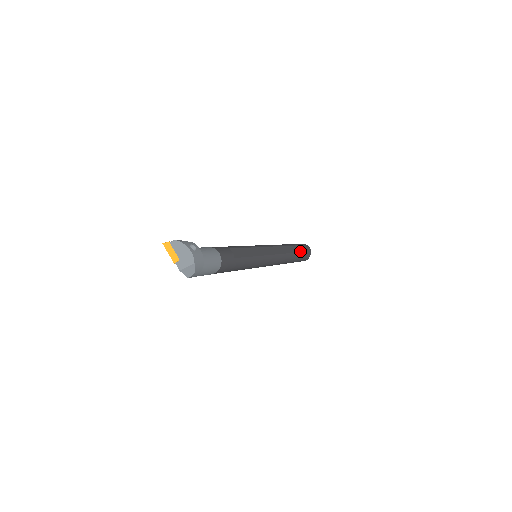
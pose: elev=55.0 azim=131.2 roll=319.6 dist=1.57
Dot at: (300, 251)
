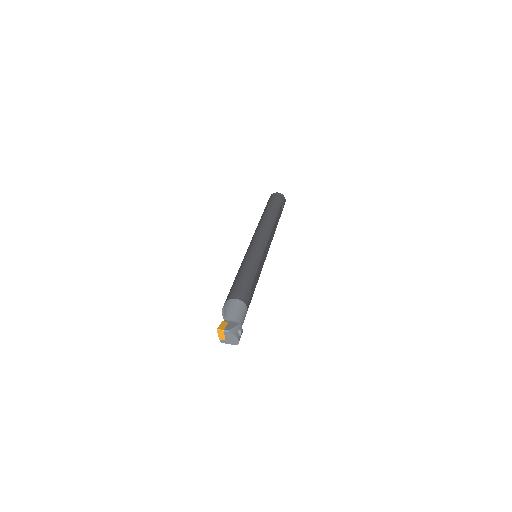
Dot at: (280, 215)
